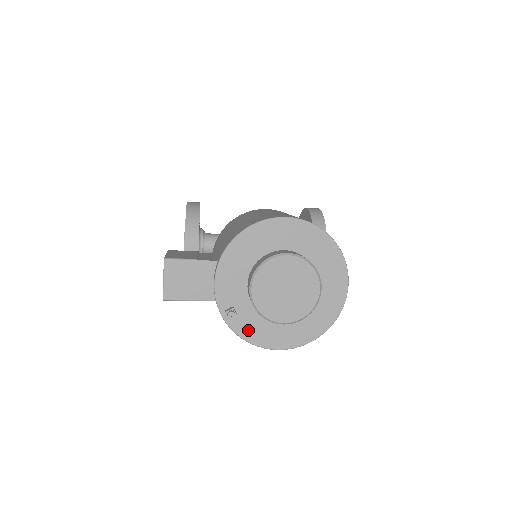
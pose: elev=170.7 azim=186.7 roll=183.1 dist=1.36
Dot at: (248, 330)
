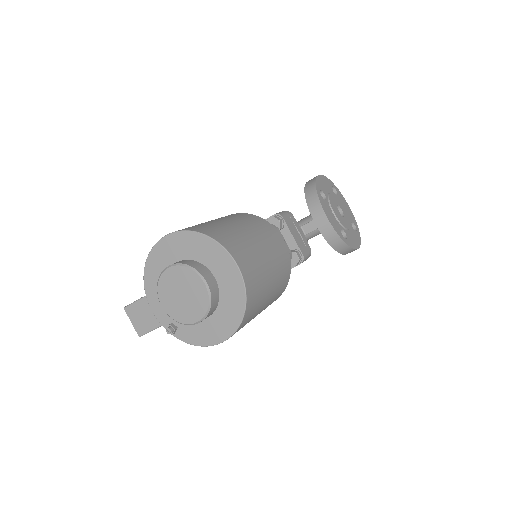
Dot at: (191, 336)
